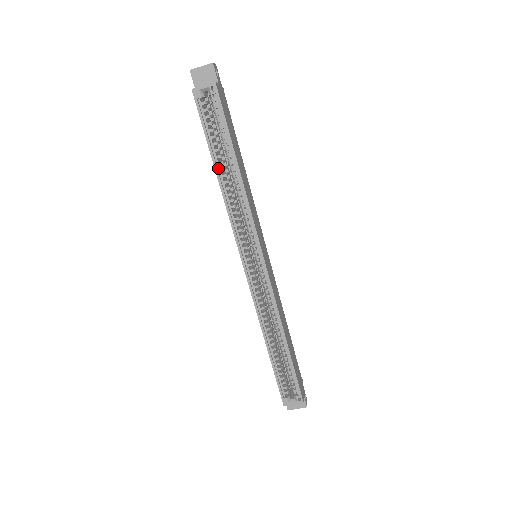
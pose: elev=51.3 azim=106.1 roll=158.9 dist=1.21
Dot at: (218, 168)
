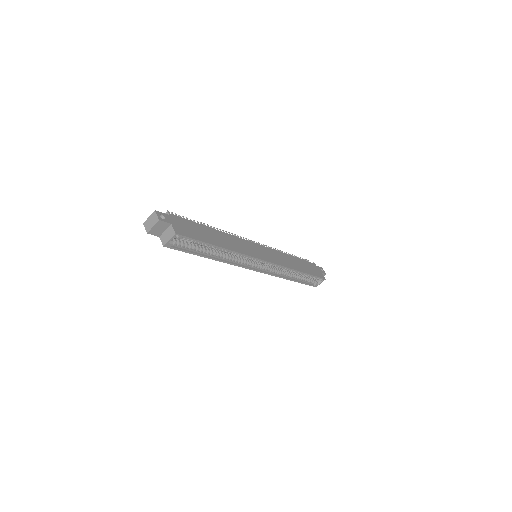
Dot at: (209, 256)
